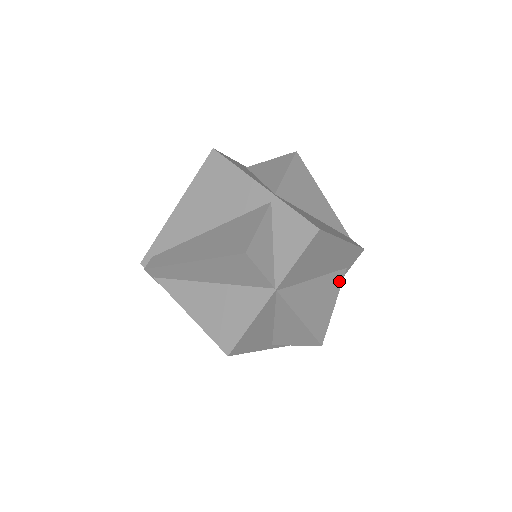
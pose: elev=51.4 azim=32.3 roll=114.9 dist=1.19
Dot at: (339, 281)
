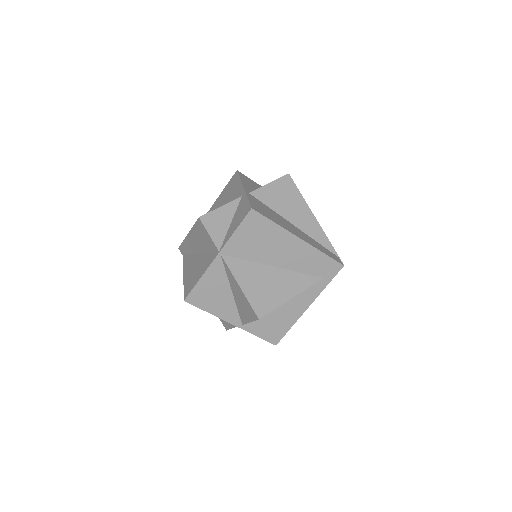
Dot at: (307, 283)
